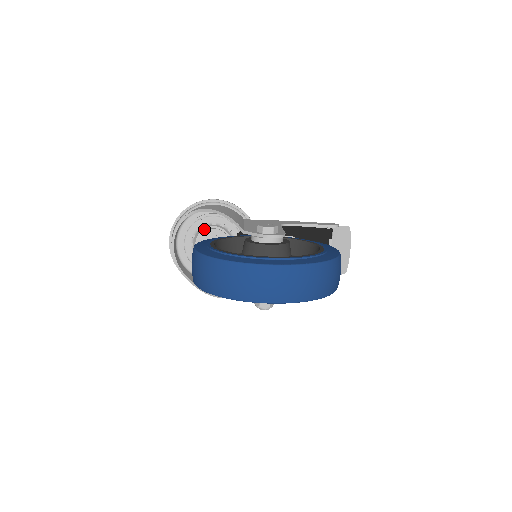
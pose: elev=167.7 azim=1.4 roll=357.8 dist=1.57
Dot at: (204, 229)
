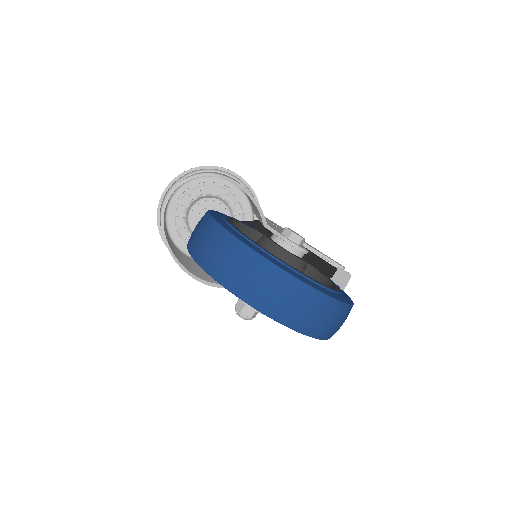
Dot at: (209, 198)
